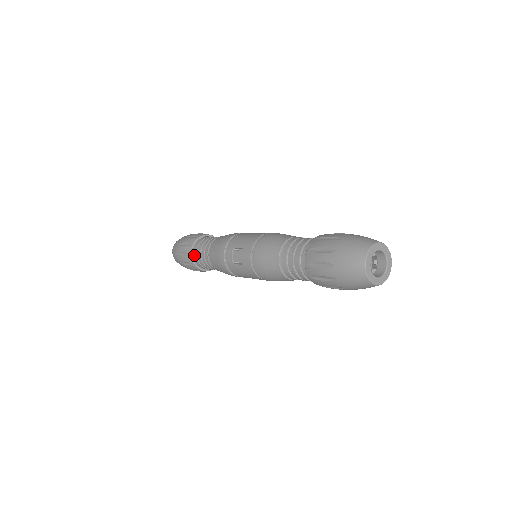
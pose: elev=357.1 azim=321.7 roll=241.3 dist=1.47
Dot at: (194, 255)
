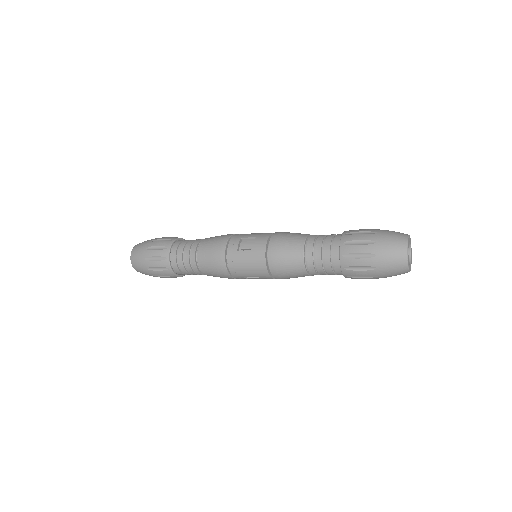
Dot at: (173, 249)
